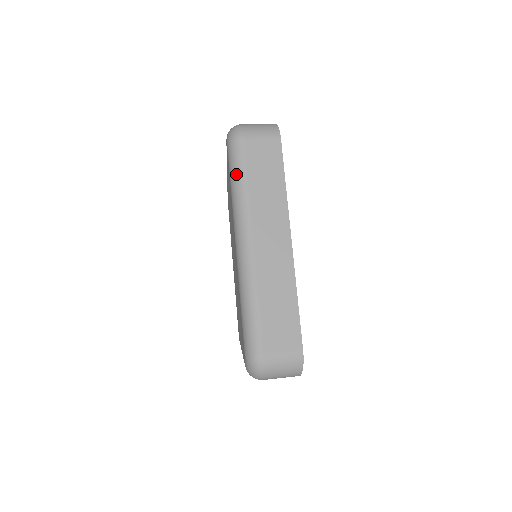
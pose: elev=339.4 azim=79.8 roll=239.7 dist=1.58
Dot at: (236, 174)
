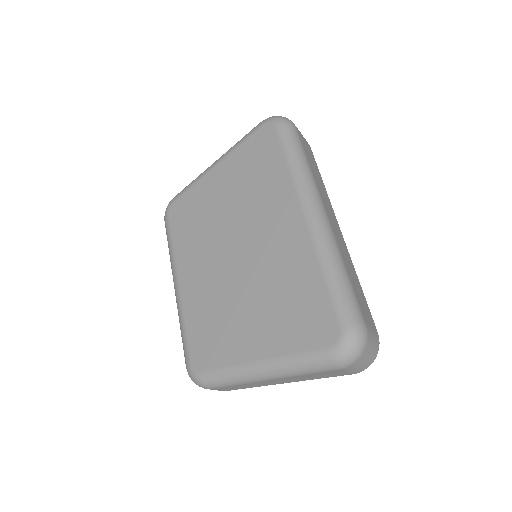
Dot at: (297, 150)
